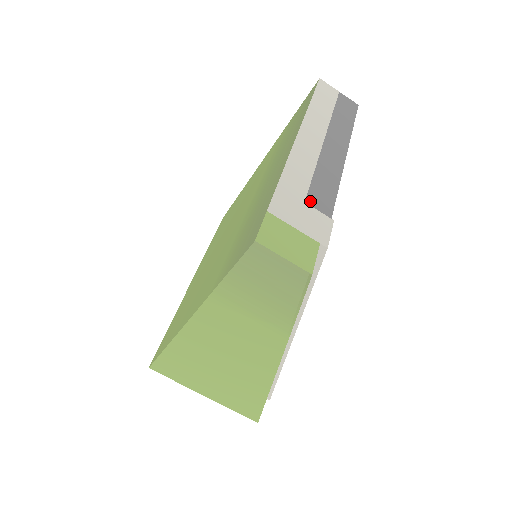
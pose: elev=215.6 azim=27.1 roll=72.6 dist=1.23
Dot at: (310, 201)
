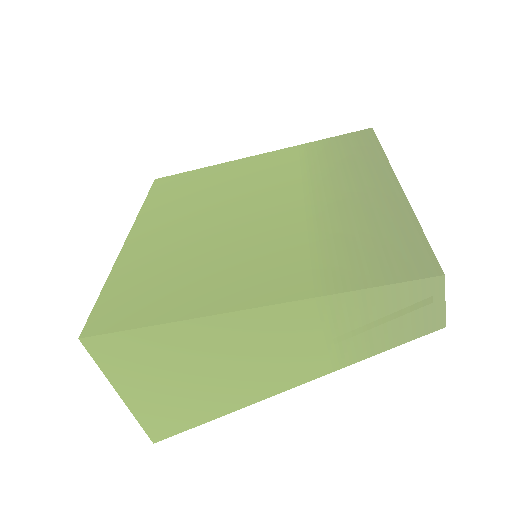
Dot at: occluded
